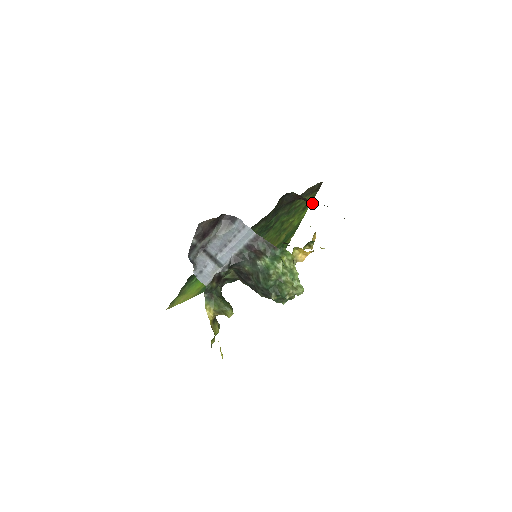
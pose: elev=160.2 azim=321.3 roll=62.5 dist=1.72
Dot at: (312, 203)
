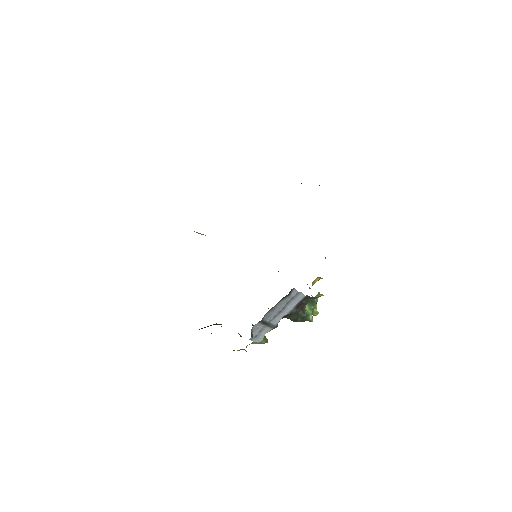
Dot at: occluded
